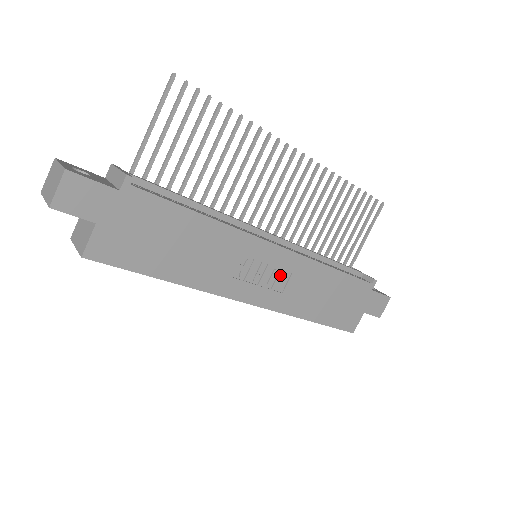
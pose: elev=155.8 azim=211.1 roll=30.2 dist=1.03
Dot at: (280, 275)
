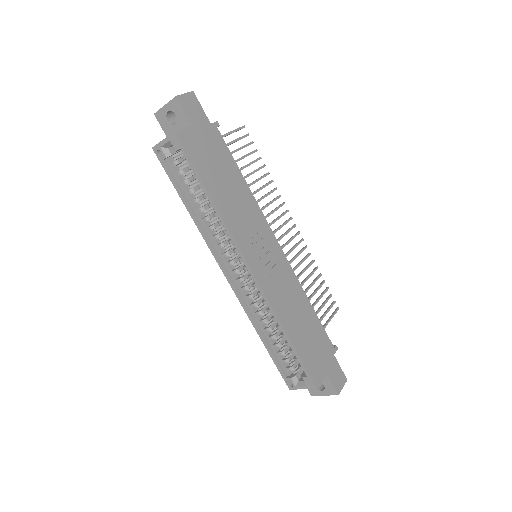
Dot at: (275, 268)
